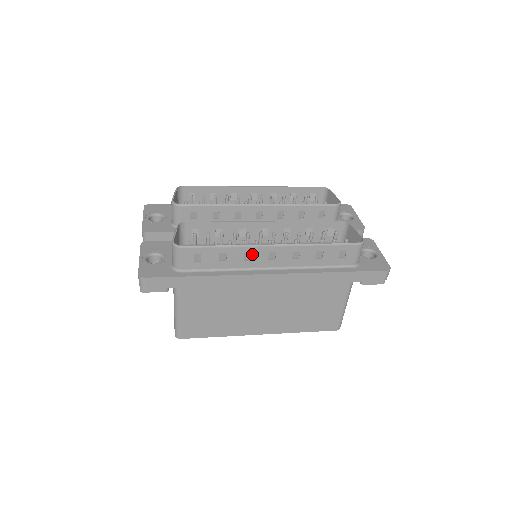
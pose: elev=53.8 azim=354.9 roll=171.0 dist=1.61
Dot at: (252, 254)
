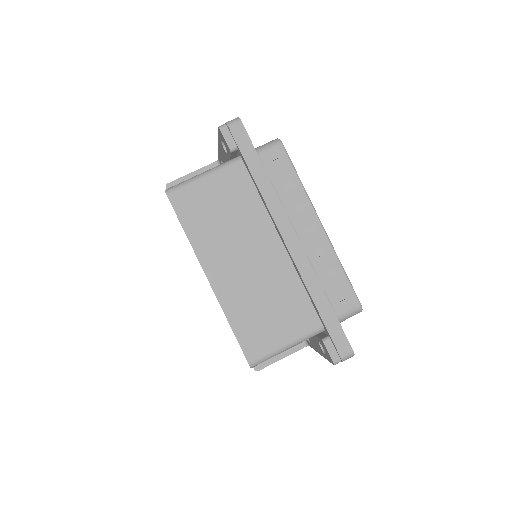
Dot at: (304, 210)
